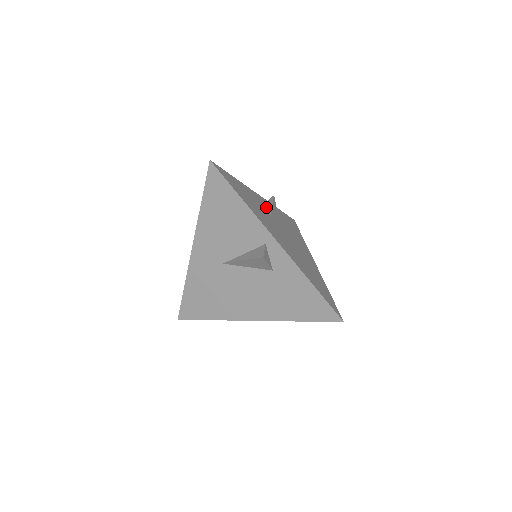
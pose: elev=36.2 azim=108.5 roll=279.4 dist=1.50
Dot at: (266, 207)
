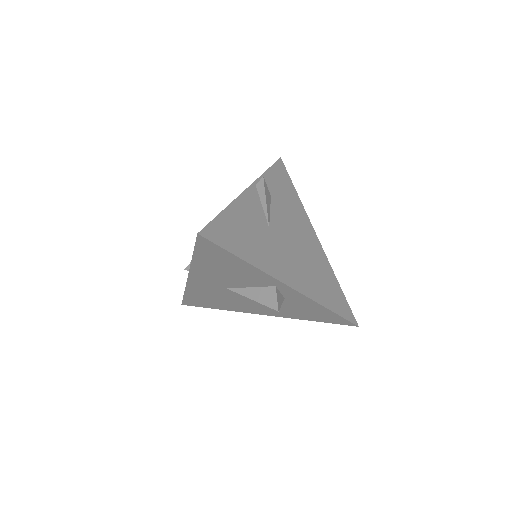
Dot at: (260, 208)
